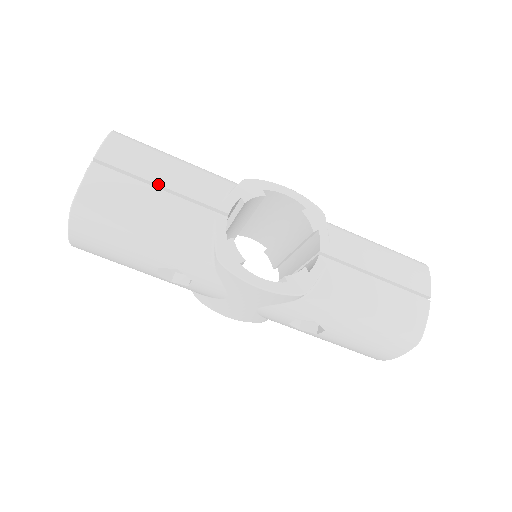
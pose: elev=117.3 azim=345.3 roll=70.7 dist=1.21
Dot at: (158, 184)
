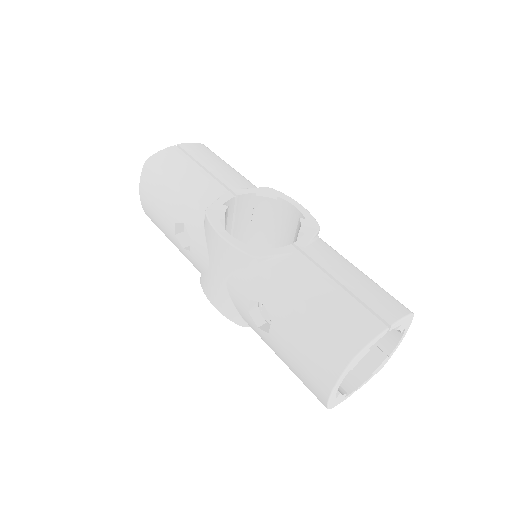
Dot at: (204, 166)
